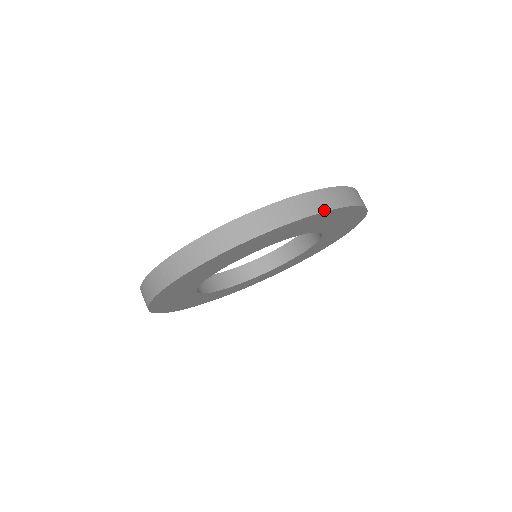
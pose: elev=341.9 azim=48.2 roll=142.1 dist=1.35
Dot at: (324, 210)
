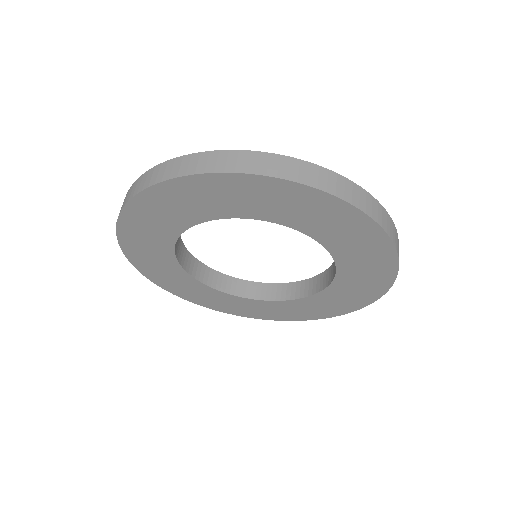
Dot at: (374, 218)
